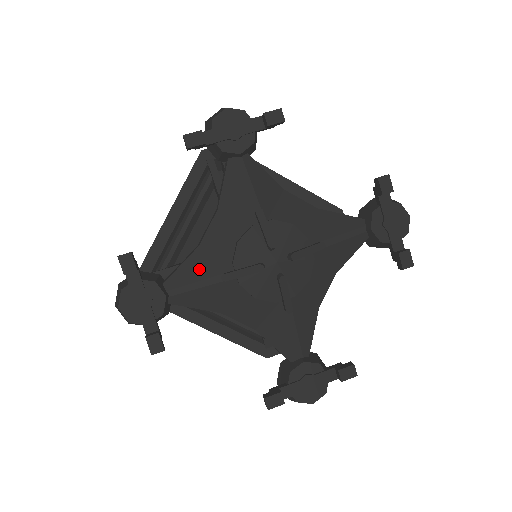
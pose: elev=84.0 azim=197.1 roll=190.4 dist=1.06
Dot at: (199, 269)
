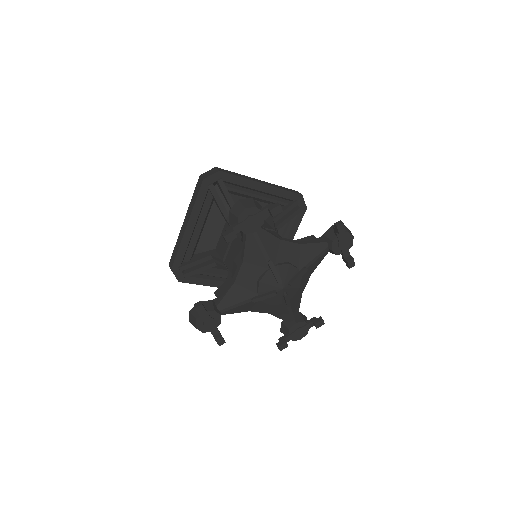
Dot at: (237, 296)
